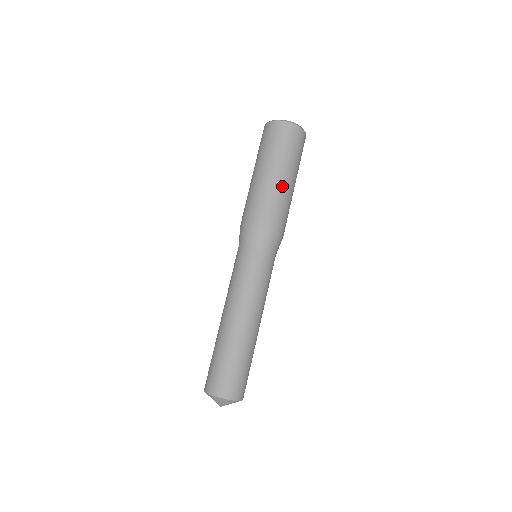
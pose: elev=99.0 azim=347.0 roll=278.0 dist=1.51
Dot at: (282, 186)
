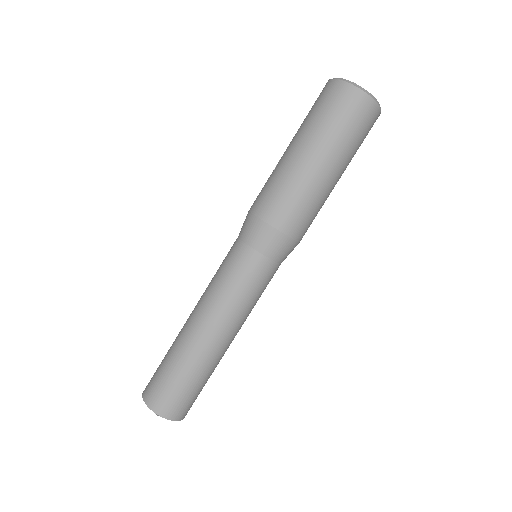
Dot at: (328, 187)
